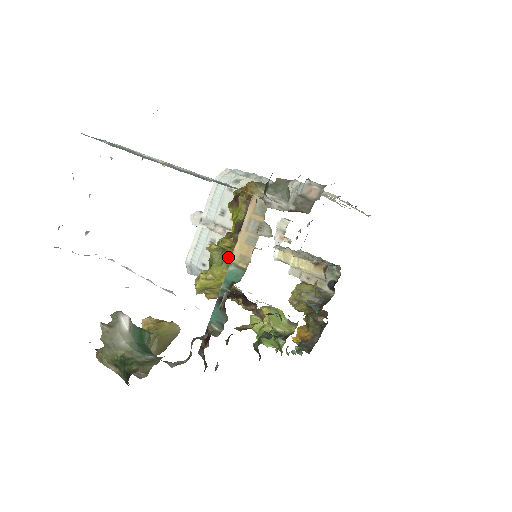
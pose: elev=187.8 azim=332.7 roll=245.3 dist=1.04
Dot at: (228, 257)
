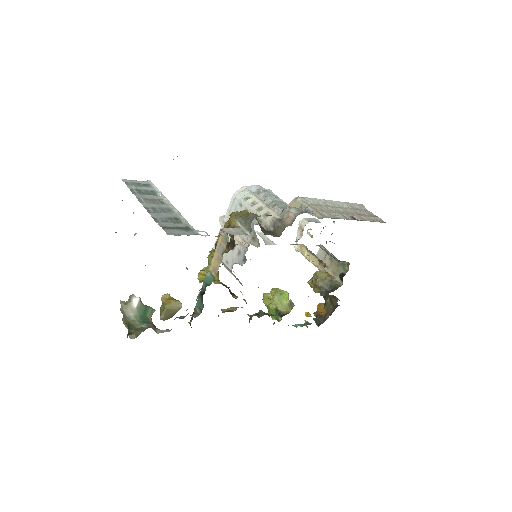
Dot at: occluded
